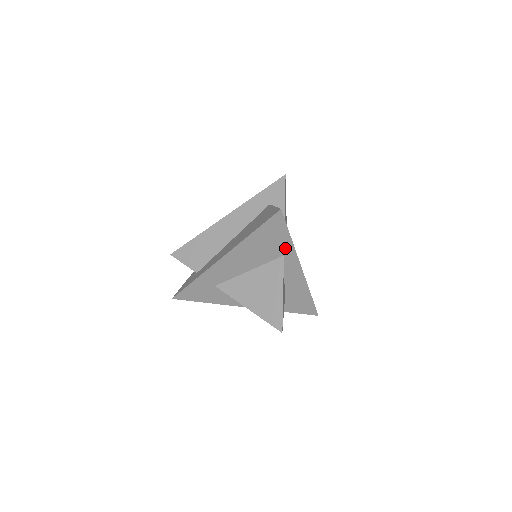
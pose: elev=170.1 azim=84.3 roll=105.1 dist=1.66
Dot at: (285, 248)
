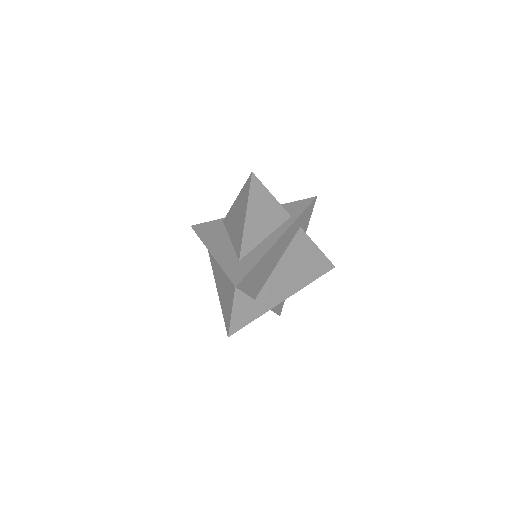
Dot at: occluded
